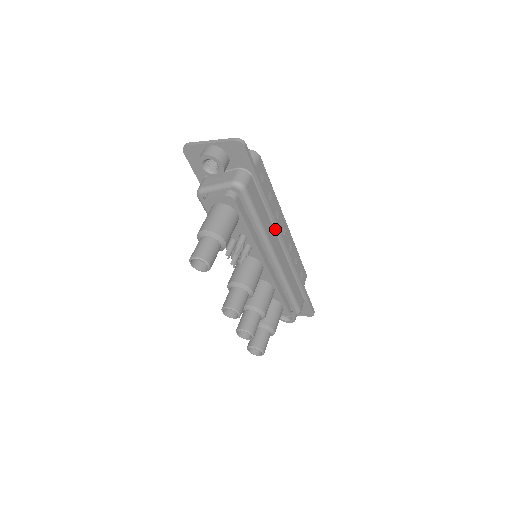
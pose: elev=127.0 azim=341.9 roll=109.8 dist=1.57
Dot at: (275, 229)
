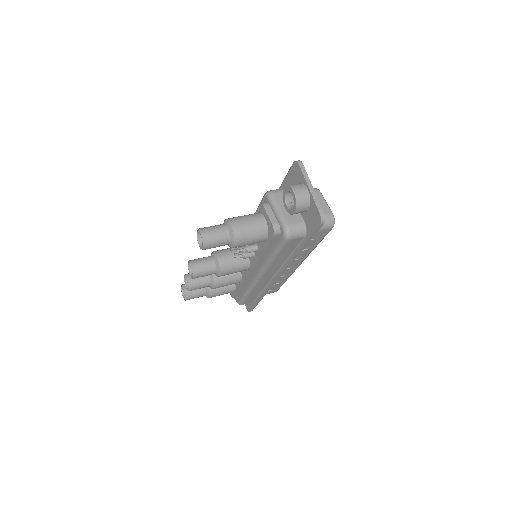
Dot at: (282, 266)
